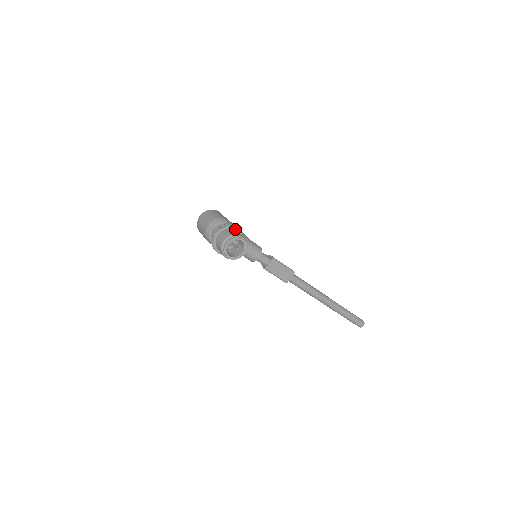
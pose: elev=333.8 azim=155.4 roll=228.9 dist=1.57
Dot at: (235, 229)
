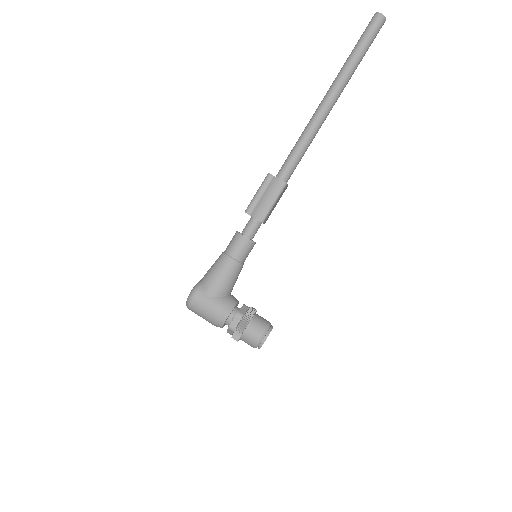
Dot at: (244, 330)
